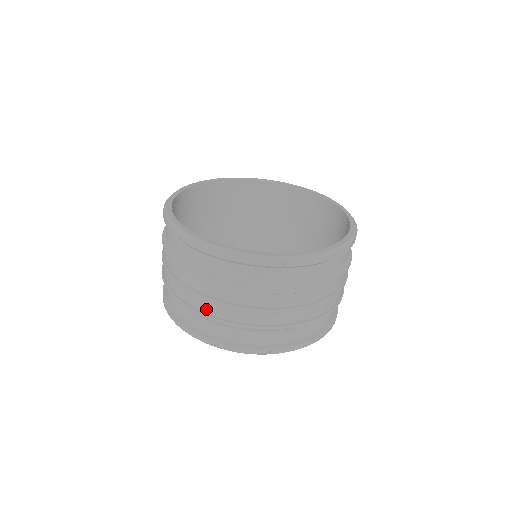
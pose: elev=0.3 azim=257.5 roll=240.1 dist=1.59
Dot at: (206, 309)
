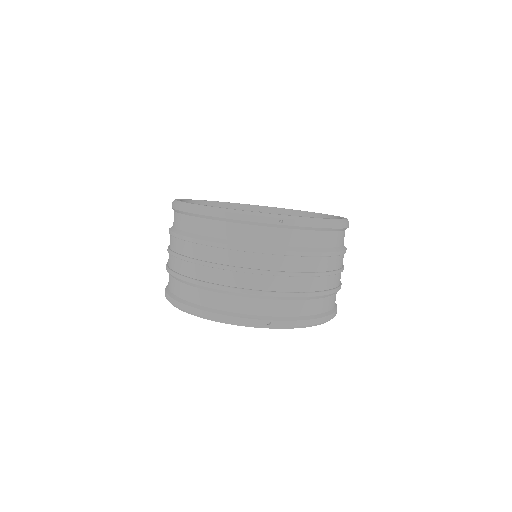
Dot at: (207, 277)
